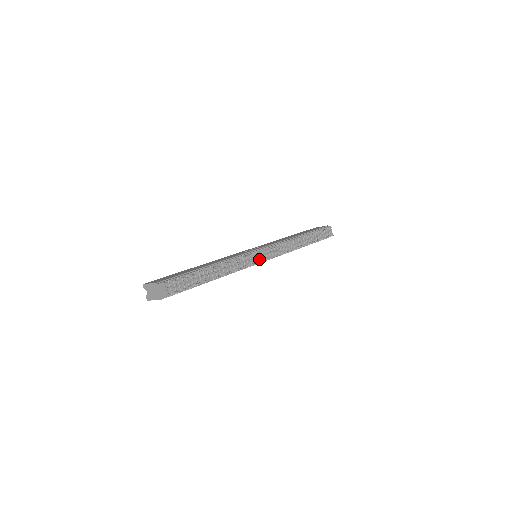
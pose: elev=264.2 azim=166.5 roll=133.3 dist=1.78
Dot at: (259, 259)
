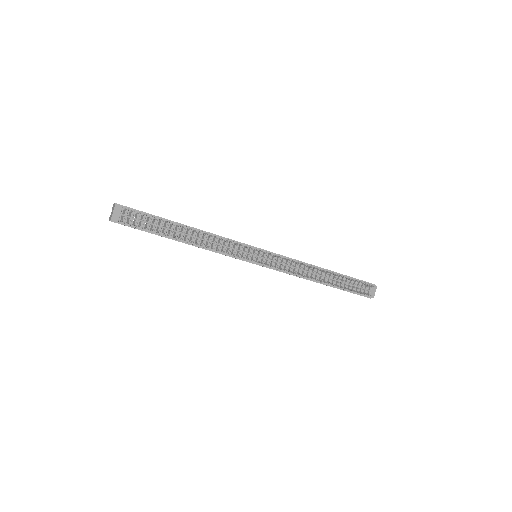
Dot at: (253, 258)
